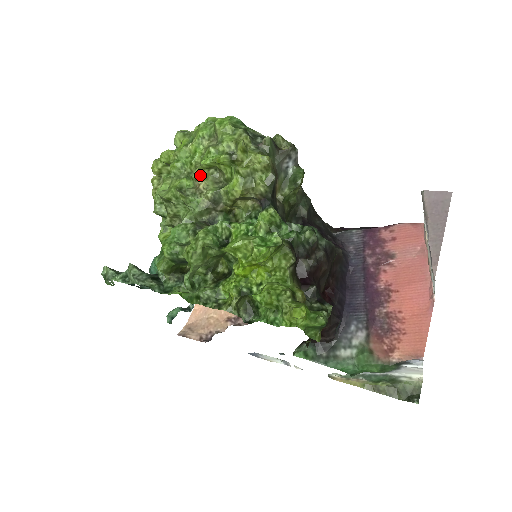
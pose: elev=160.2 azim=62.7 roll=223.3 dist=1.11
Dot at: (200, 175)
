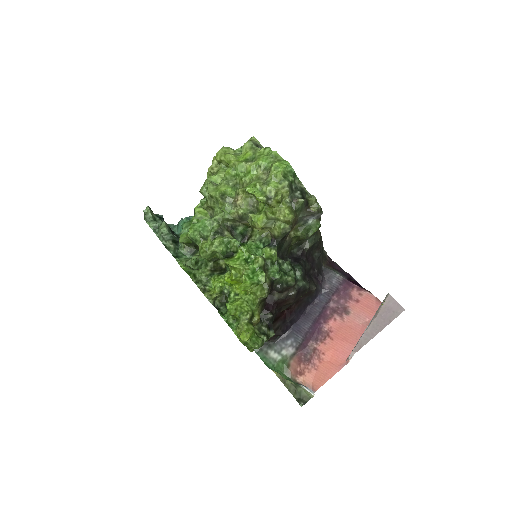
Dot at: (242, 193)
